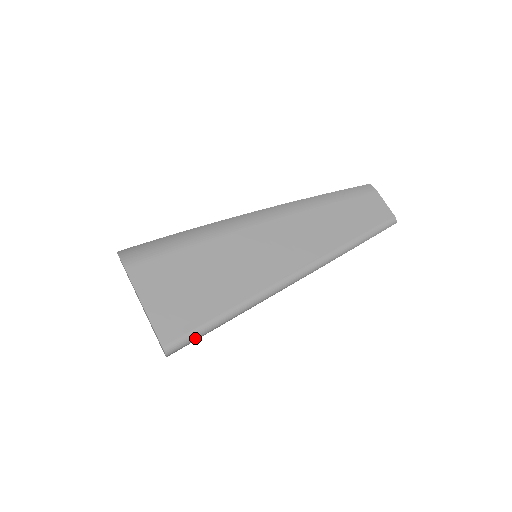
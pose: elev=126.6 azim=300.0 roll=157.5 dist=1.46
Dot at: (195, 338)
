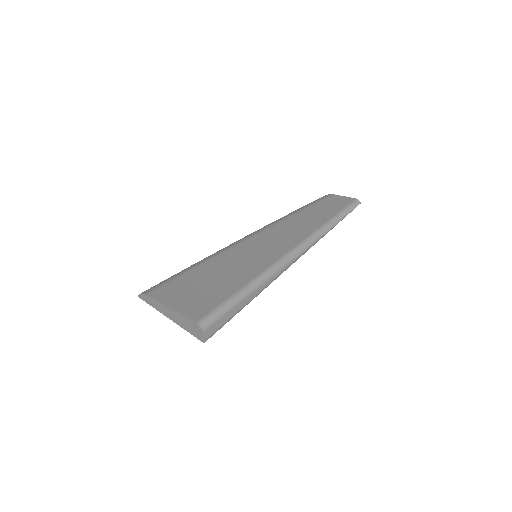
Dot at: (224, 311)
